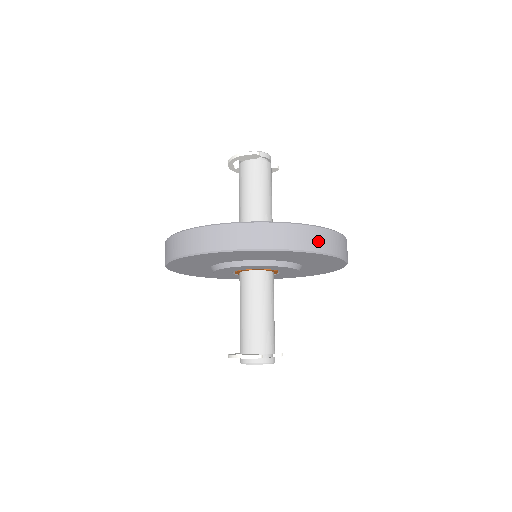
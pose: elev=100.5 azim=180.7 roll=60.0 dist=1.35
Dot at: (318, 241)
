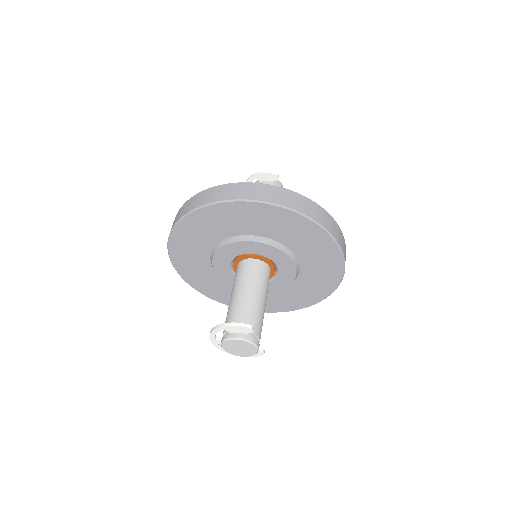
Dot at: (332, 227)
